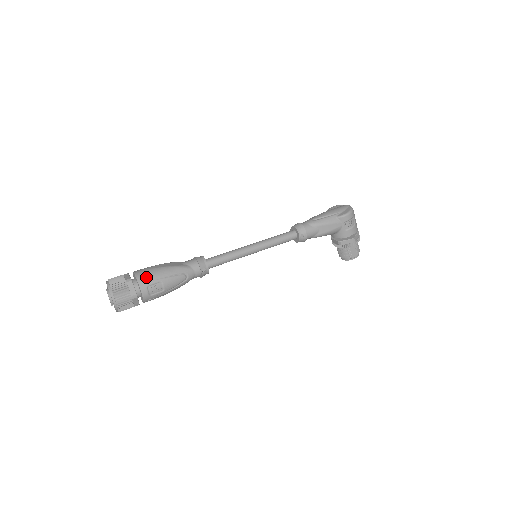
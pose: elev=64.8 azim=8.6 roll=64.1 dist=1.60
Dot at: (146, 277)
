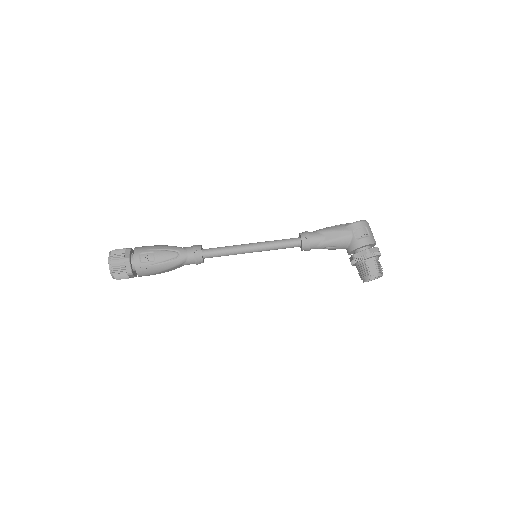
Dot at: (143, 247)
